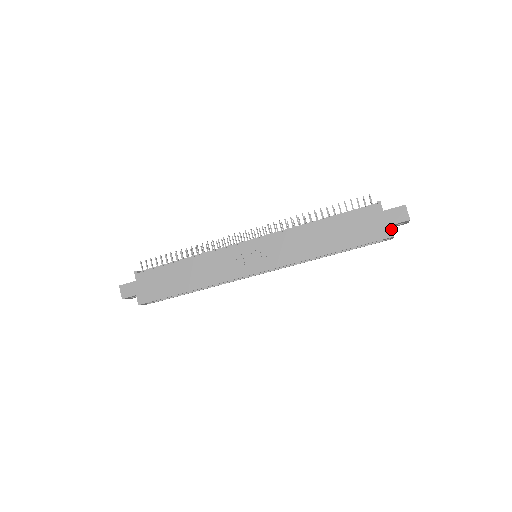
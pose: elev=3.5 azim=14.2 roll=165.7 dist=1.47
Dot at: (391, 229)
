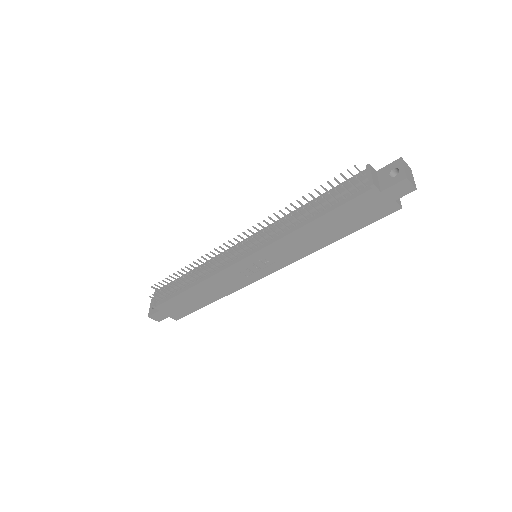
Dot at: (396, 204)
